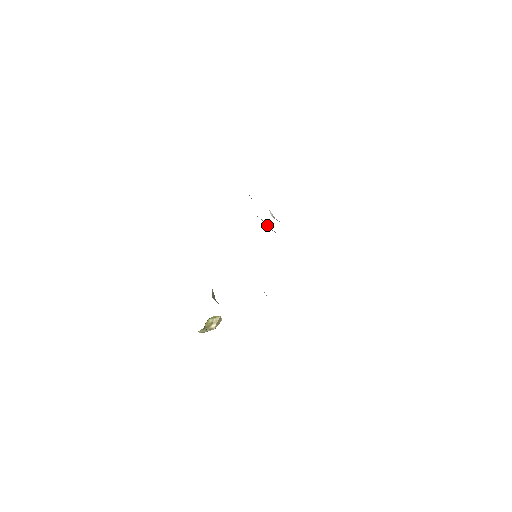
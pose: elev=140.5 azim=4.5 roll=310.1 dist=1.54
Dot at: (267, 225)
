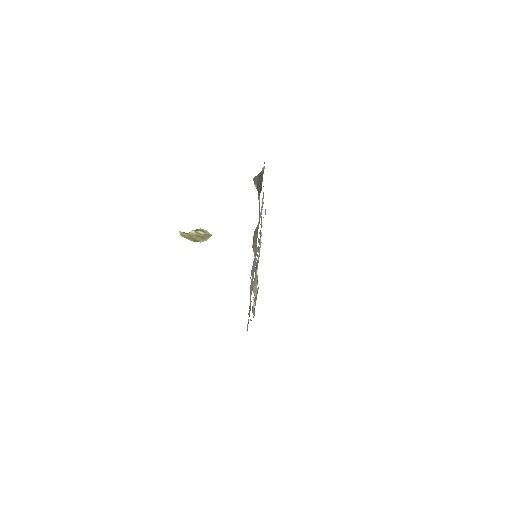
Dot at: (256, 283)
